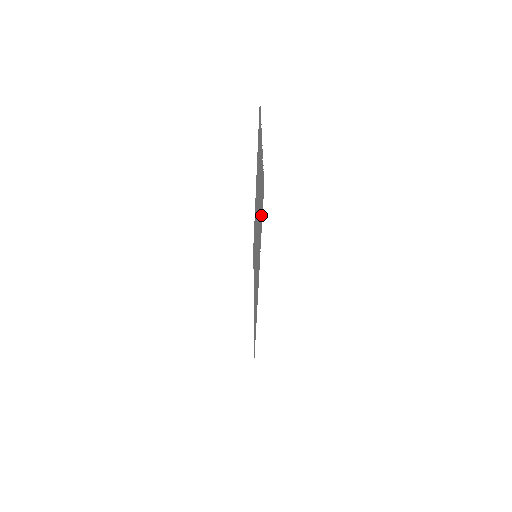
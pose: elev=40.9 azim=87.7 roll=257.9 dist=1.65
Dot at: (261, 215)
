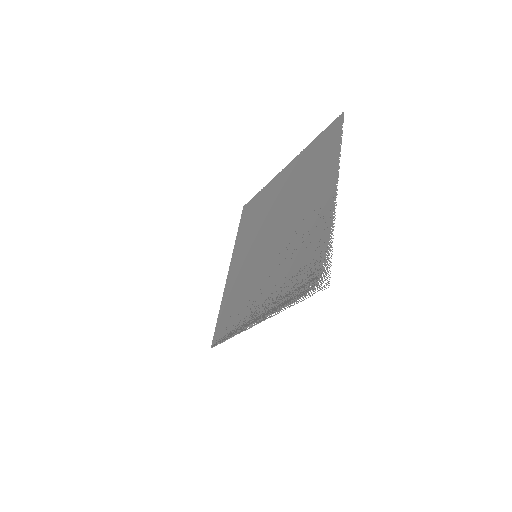
Dot at: (301, 284)
